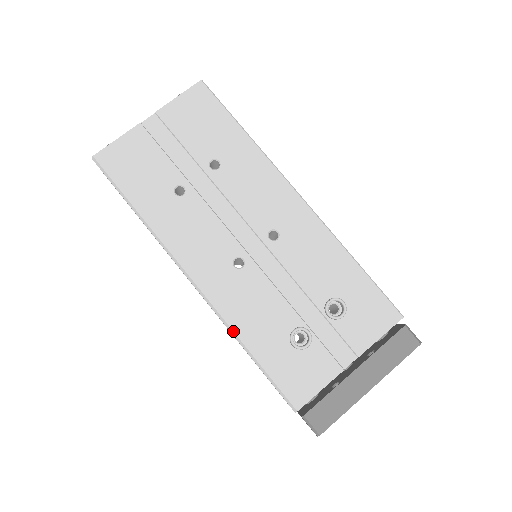
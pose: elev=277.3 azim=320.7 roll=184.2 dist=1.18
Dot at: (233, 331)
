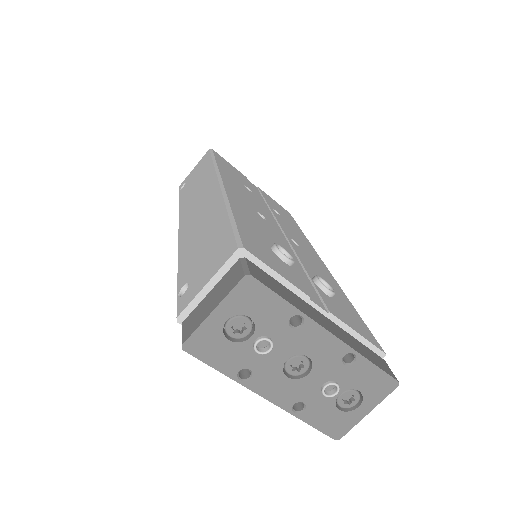
Dot at: (229, 201)
